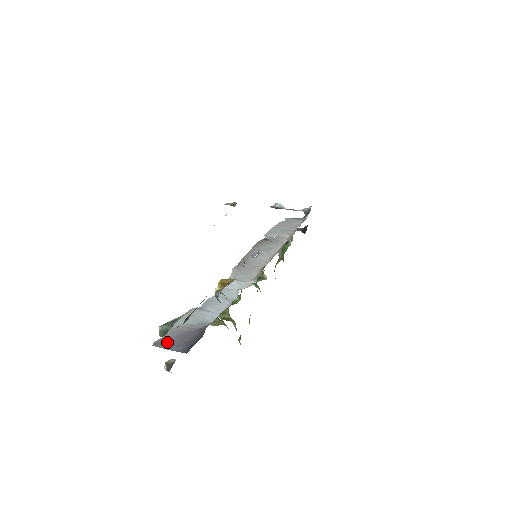
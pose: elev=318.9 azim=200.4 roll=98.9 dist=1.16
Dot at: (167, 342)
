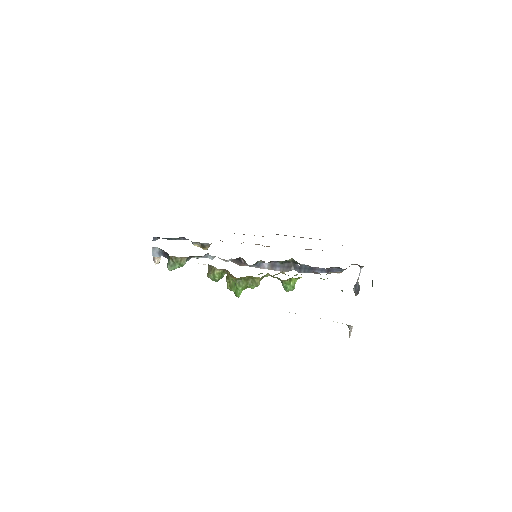
Dot at: (157, 252)
